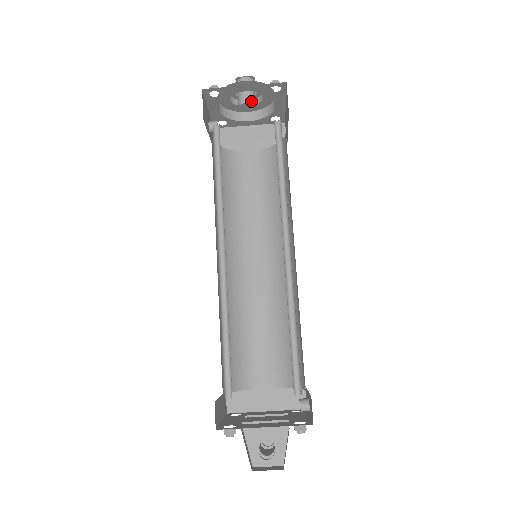
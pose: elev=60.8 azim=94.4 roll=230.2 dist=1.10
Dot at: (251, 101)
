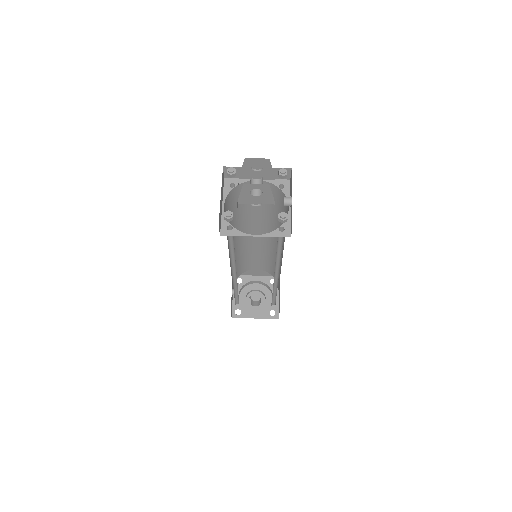
Dot at: (258, 293)
